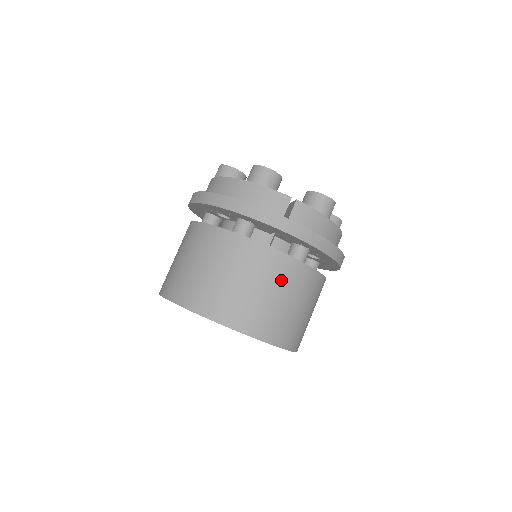
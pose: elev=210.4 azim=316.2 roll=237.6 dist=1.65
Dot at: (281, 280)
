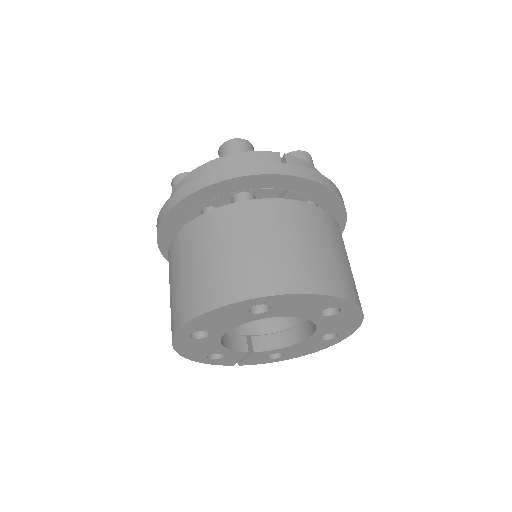
Dot at: (318, 229)
